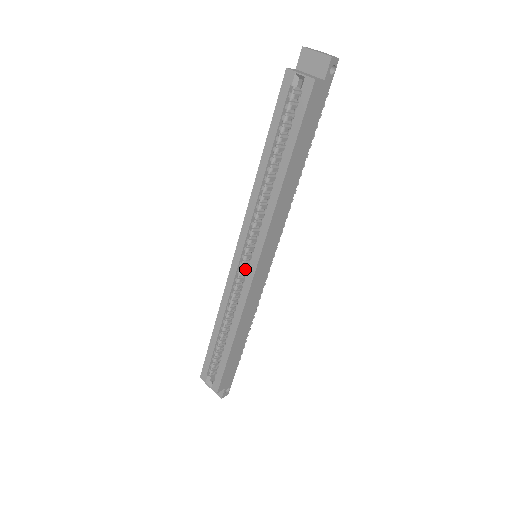
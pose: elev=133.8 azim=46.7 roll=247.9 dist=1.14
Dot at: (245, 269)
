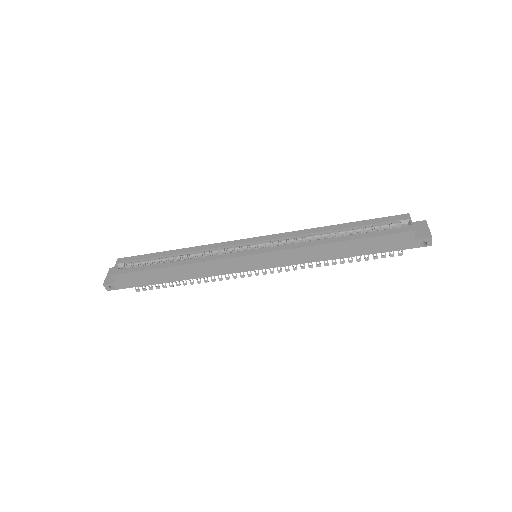
Dot at: occluded
